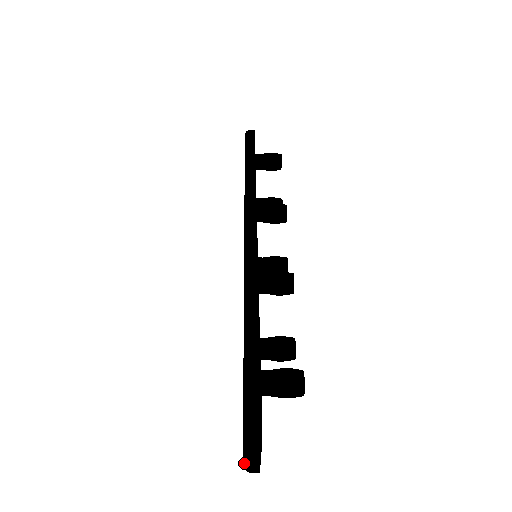
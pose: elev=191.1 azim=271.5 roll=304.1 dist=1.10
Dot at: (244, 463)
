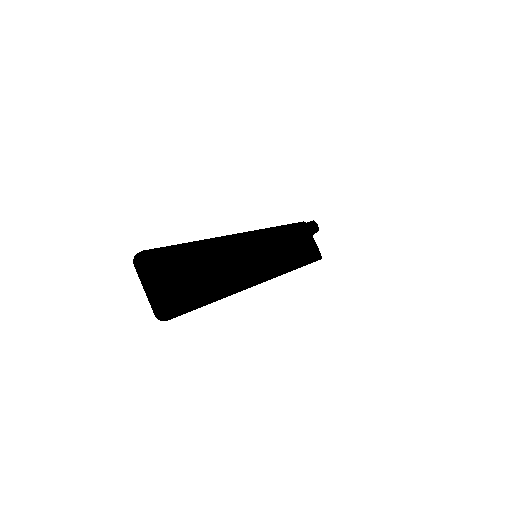
Dot at: (151, 307)
